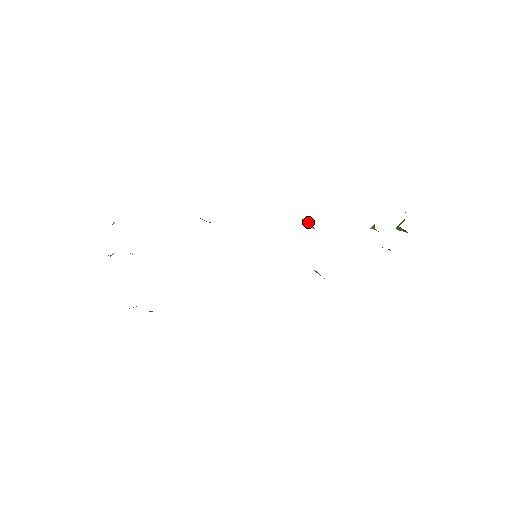
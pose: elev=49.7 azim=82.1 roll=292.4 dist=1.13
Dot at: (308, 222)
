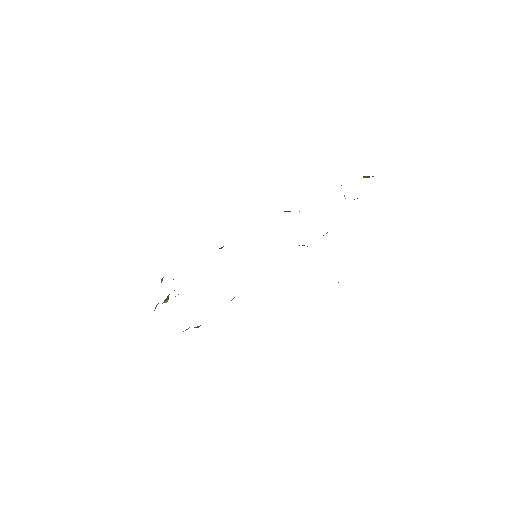
Dot at: (290, 211)
